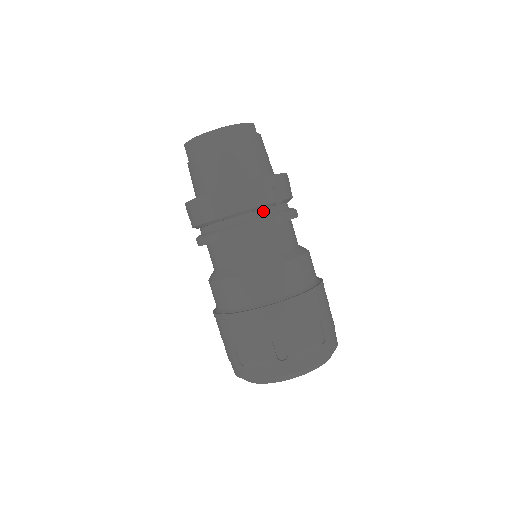
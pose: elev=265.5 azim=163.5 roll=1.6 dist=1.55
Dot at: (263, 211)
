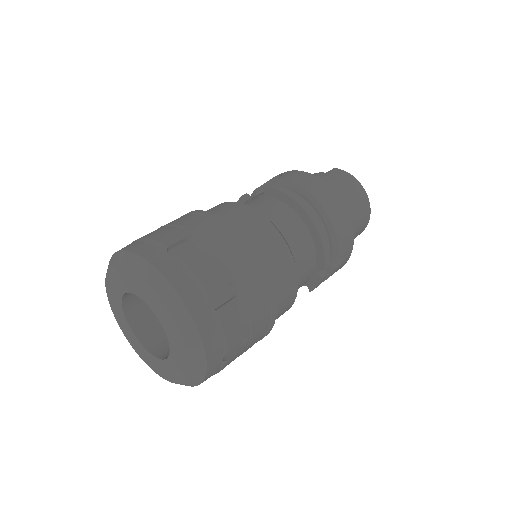
Dot at: occluded
